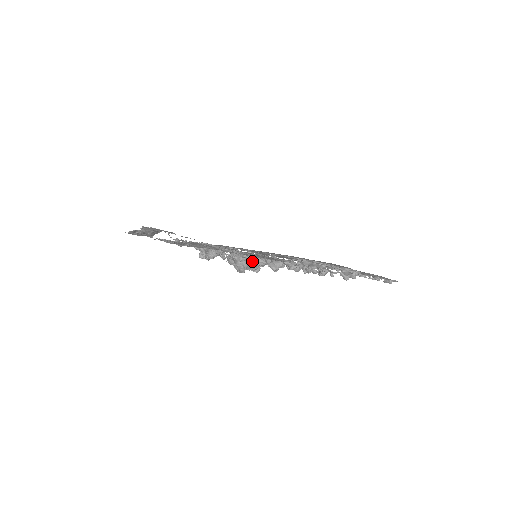
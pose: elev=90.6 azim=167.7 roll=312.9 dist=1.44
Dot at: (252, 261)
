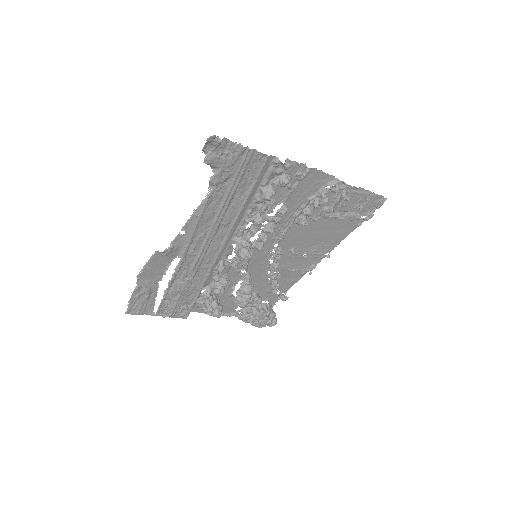
Dot at: (262, 305)
